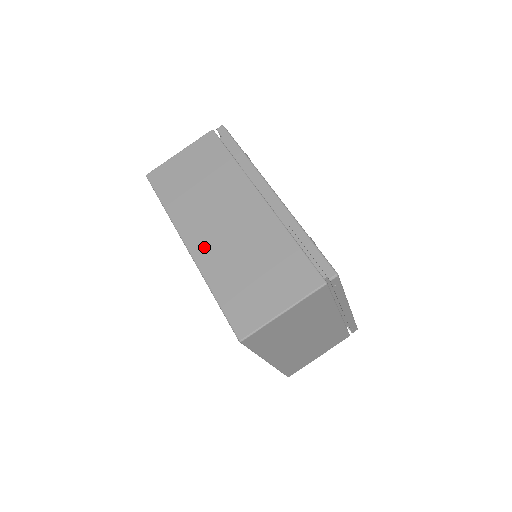
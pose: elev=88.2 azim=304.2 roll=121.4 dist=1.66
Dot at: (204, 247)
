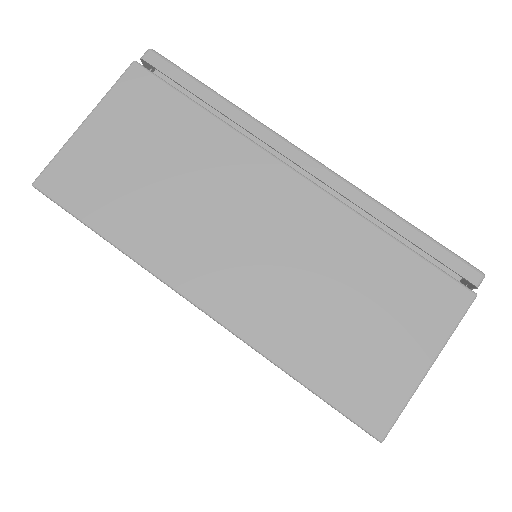
Dot at: (234, 297)
